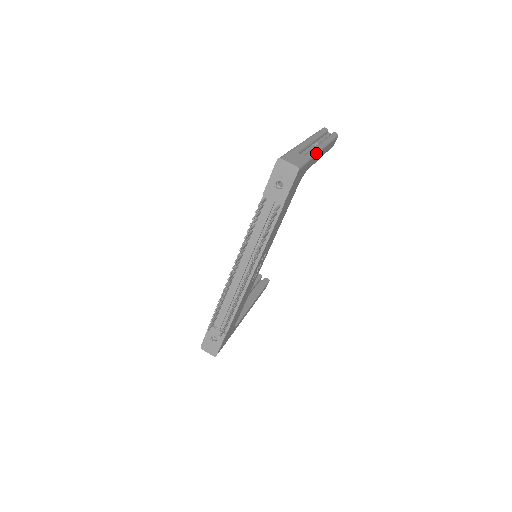
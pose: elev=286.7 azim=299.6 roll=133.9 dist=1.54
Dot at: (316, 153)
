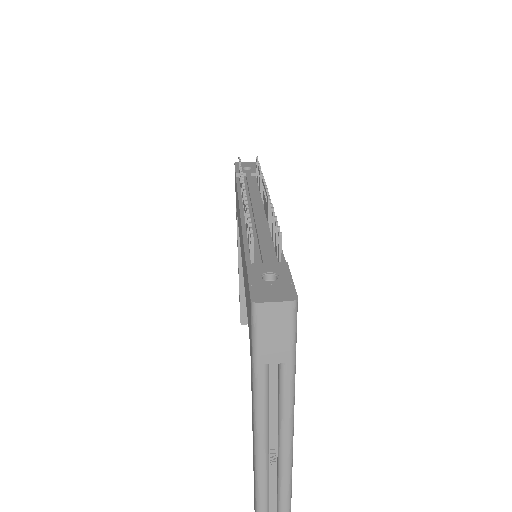
Dot at: occluded
